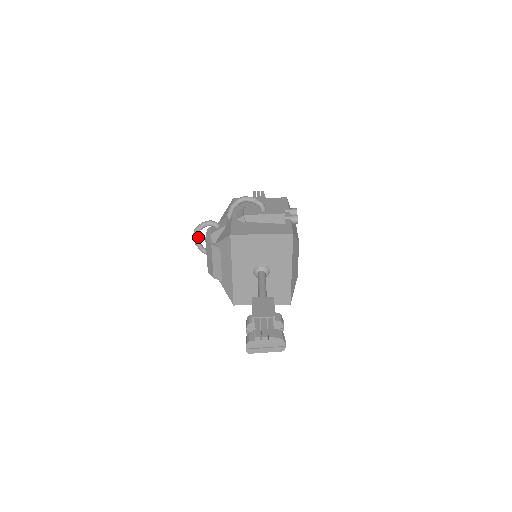
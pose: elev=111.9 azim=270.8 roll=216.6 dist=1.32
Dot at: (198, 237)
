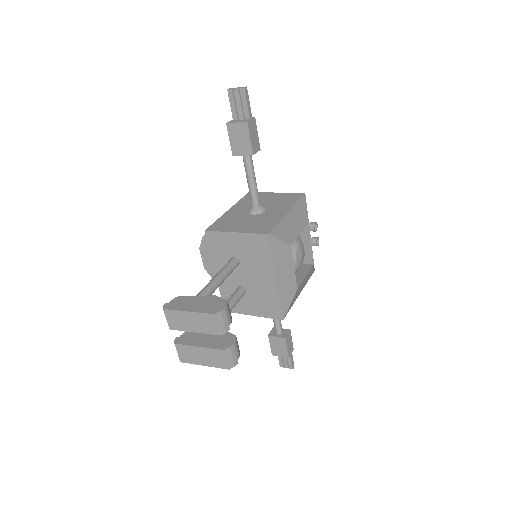
Dot at: occluded
